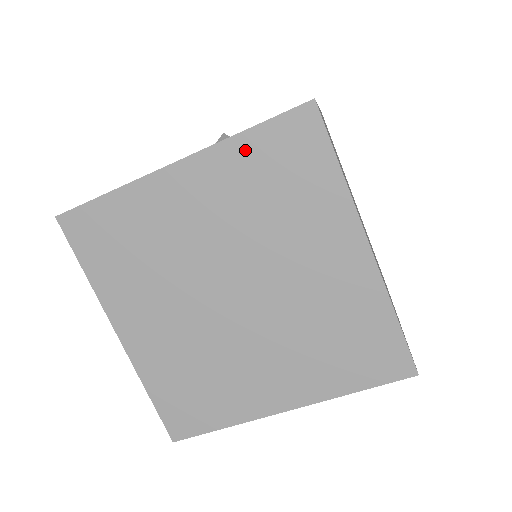
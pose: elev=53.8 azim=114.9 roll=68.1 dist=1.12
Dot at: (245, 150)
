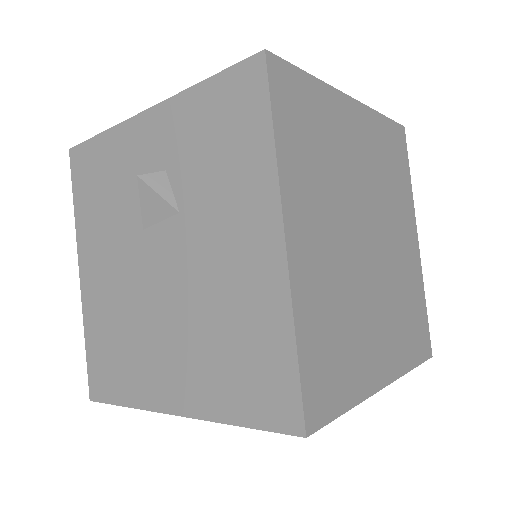
Dot at: occluded
